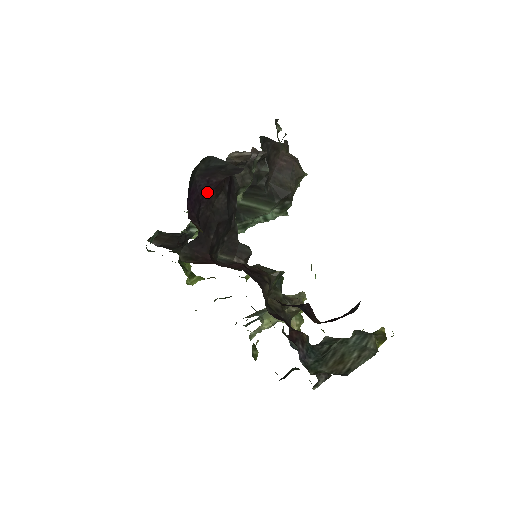
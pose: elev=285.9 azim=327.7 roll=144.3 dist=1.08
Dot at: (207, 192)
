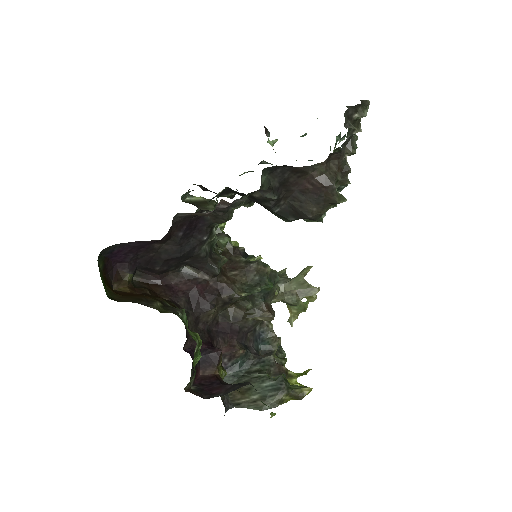
Dot at: (143, 246)
